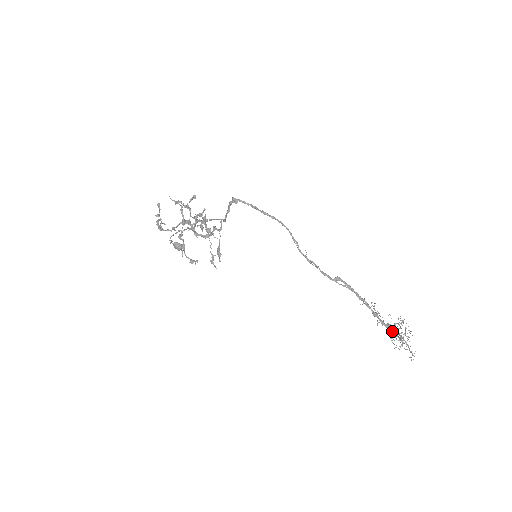
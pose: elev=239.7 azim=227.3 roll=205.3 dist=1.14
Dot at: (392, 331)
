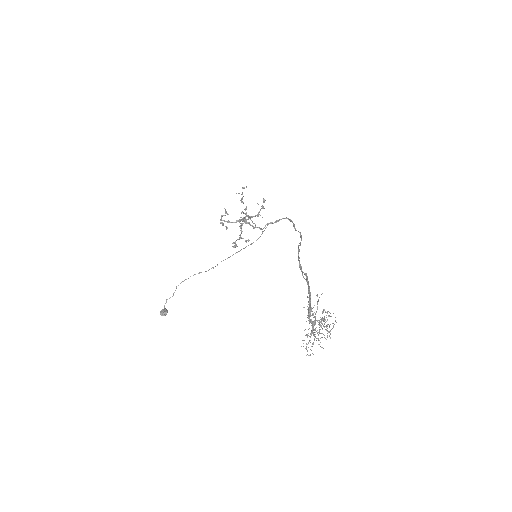
Dot at: occluded
